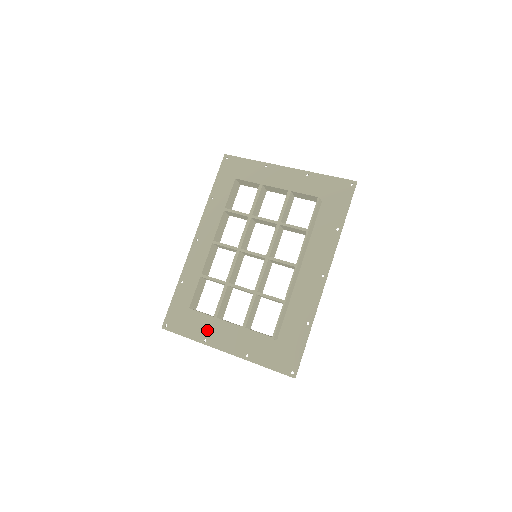
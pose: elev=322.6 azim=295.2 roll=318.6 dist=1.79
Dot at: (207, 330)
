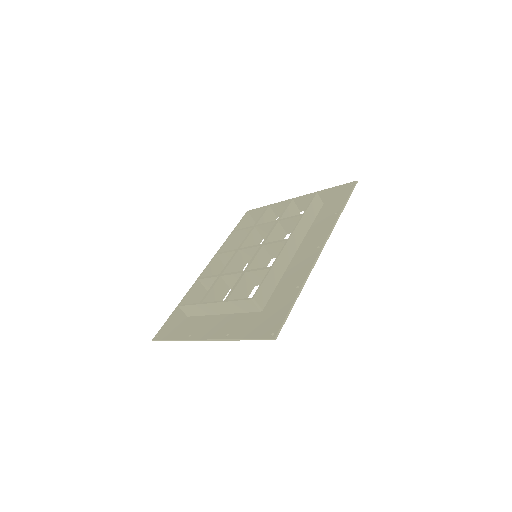
Dot at: (194, 327)
